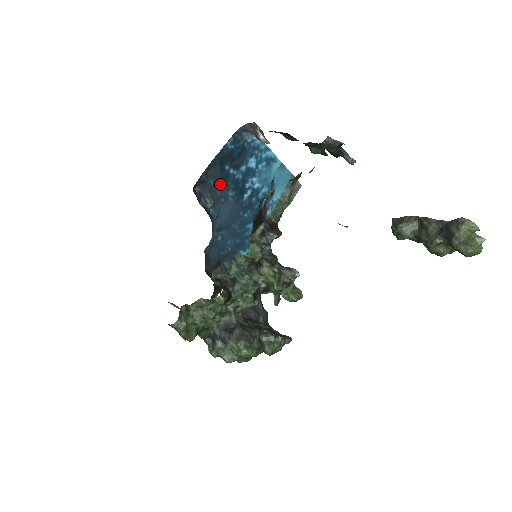
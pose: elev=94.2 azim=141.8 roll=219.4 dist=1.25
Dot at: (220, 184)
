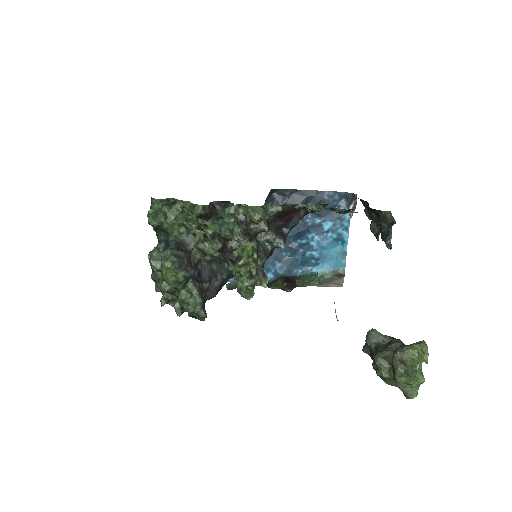
Dot at: occluded
